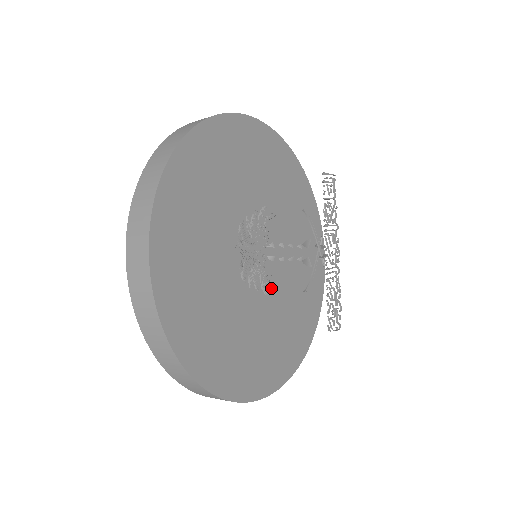
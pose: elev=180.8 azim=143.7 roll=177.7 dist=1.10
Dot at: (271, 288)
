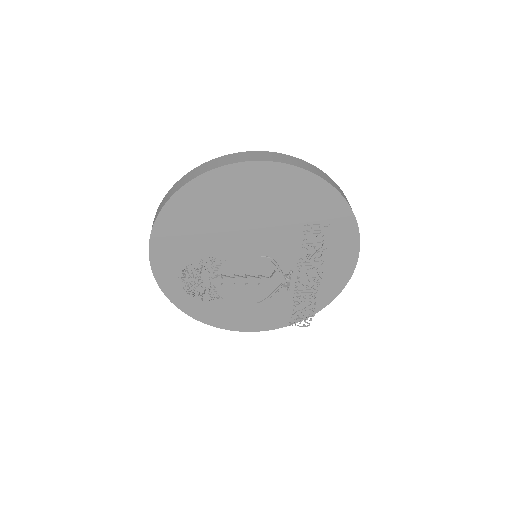
Dot at: occluded
